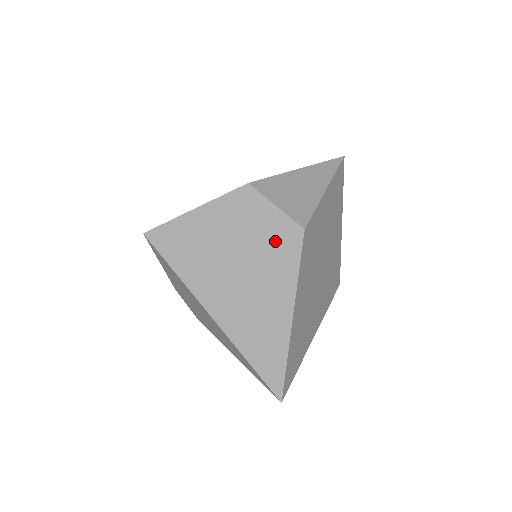
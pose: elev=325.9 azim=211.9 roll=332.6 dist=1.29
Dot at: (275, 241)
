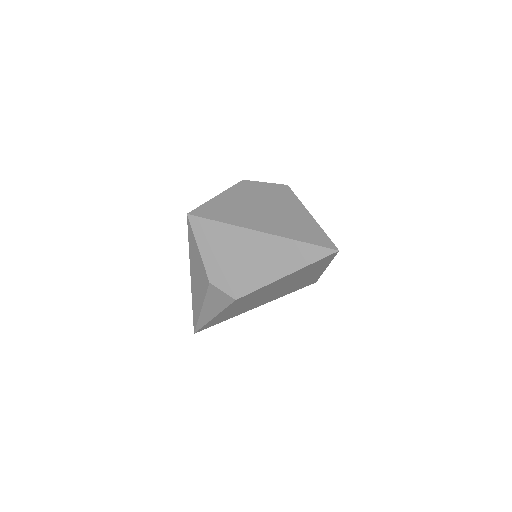
Dot at: (275, 193)
